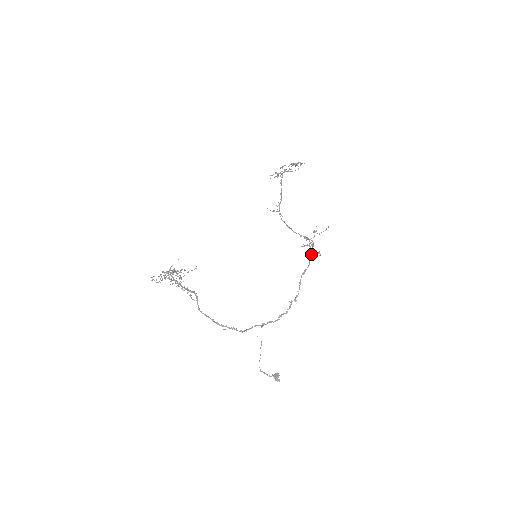
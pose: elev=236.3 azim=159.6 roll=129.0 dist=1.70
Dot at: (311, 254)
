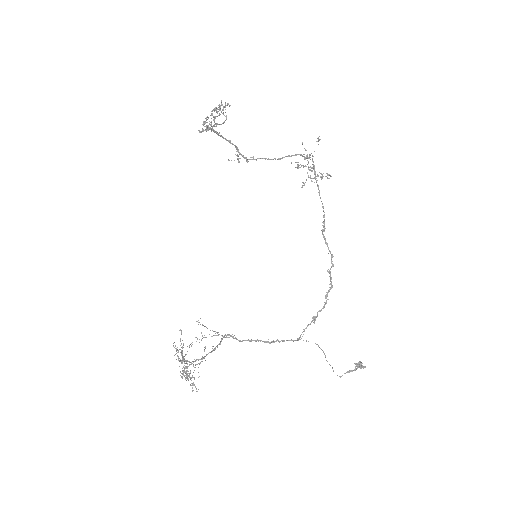
Dot at: occluded
